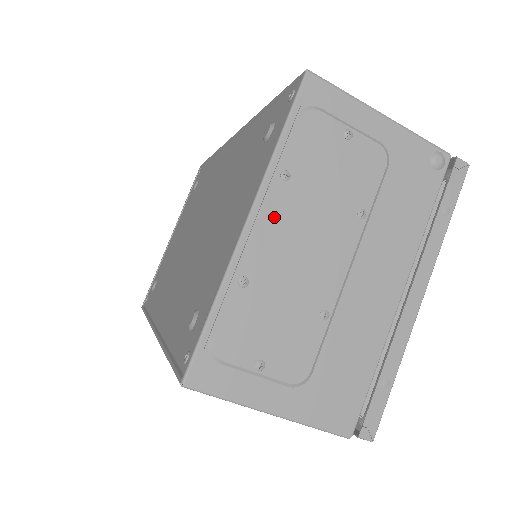
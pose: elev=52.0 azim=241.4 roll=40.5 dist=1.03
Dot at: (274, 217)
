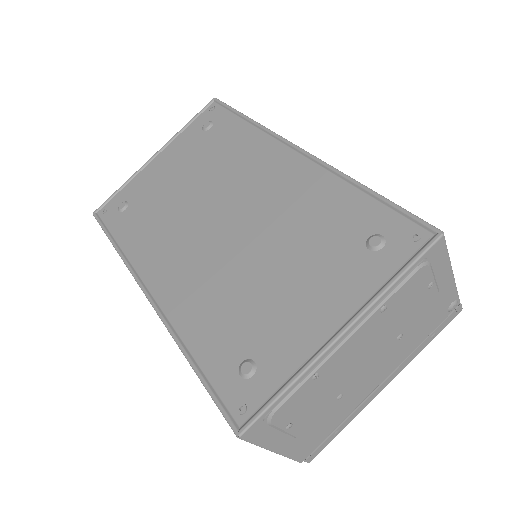
Dot at: (359, 335)
